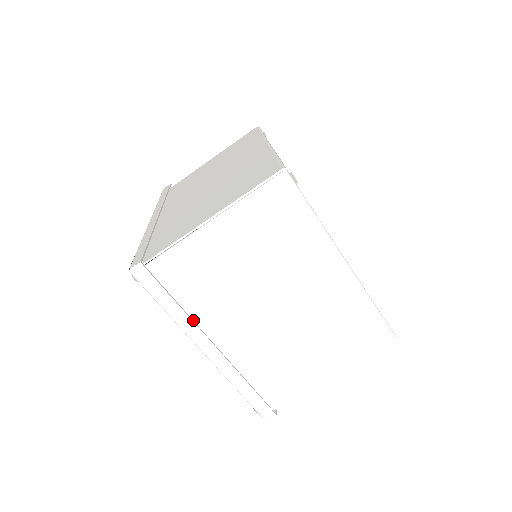
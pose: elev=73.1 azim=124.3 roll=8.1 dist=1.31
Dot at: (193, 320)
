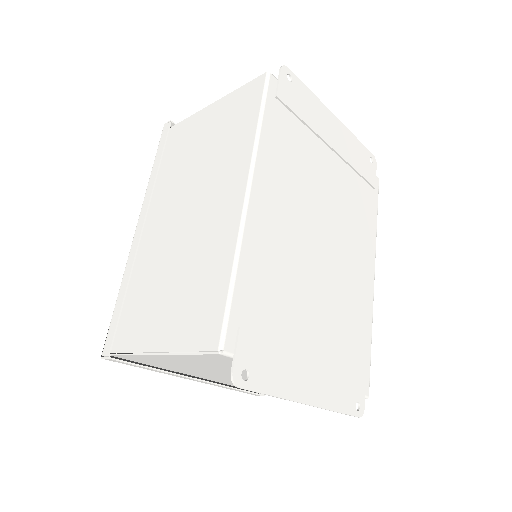
Dot at: (173, 370)
